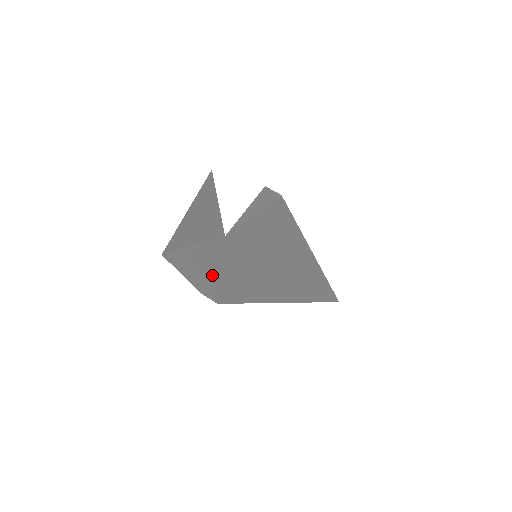
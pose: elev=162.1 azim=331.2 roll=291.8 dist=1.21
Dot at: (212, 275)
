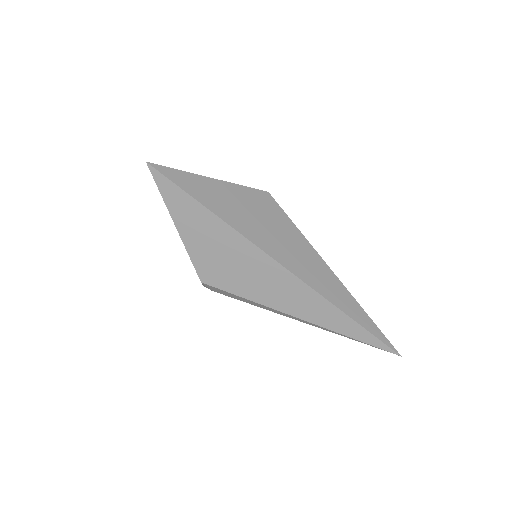
Dot at: occluded
